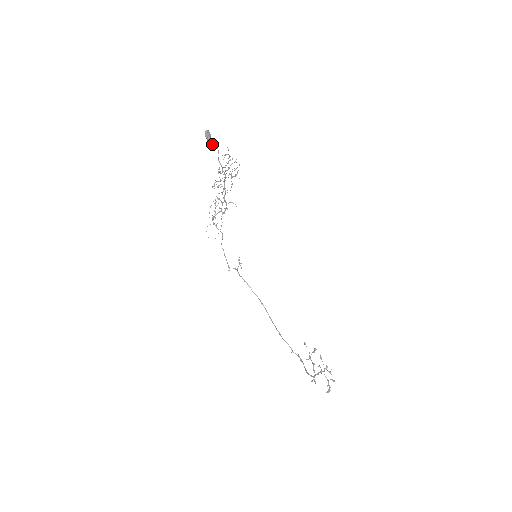
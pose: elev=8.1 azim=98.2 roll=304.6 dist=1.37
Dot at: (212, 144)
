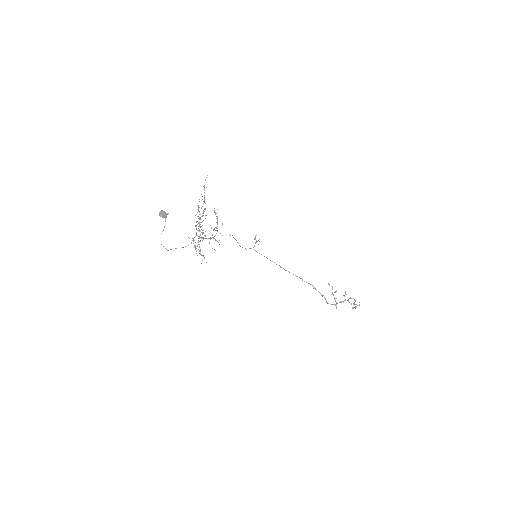
Dot at: occluded
